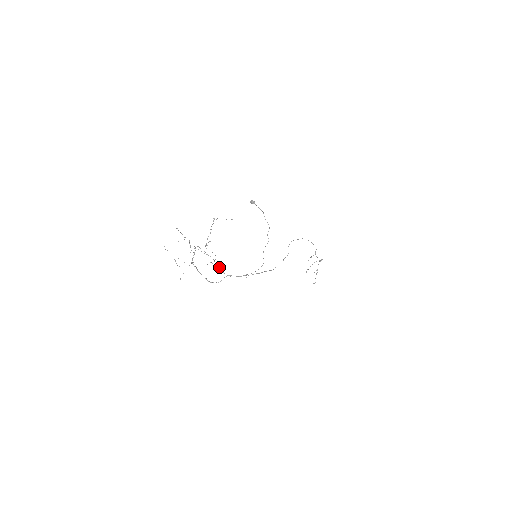
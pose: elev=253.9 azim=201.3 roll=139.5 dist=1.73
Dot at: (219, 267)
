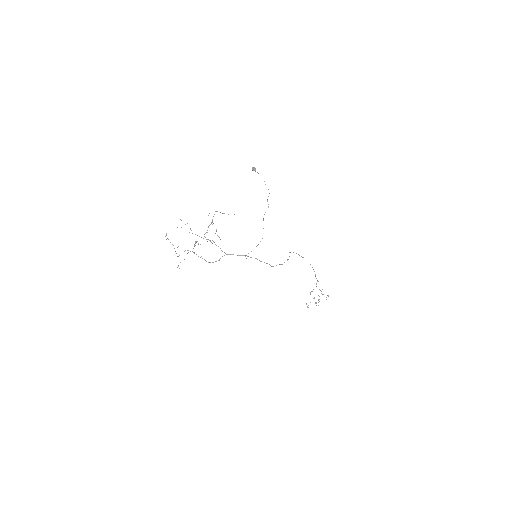
Dot at: occluded
